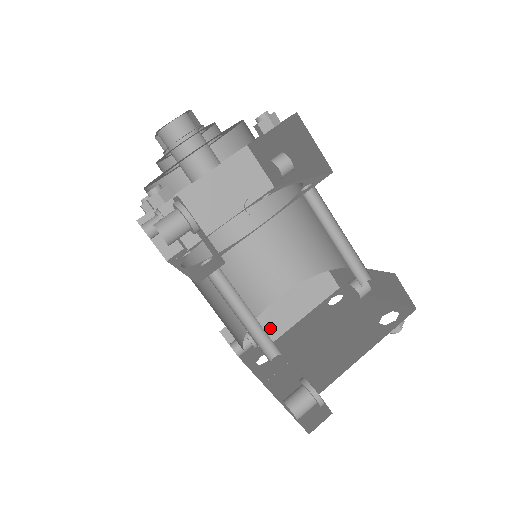
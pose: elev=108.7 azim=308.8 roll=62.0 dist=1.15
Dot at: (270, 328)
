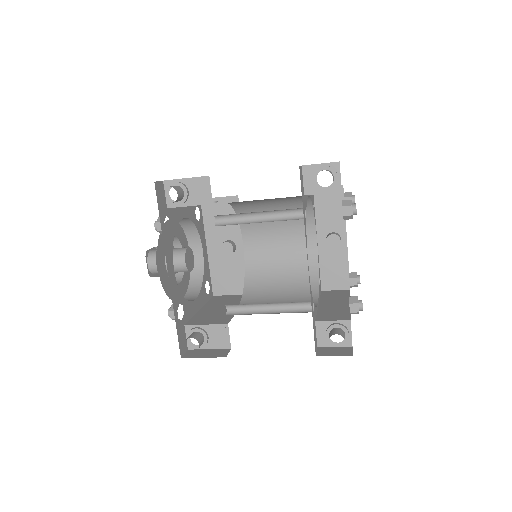
Dot at: (337, 314)
